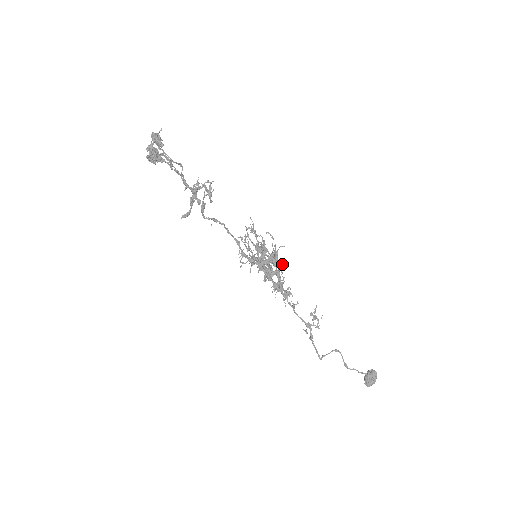
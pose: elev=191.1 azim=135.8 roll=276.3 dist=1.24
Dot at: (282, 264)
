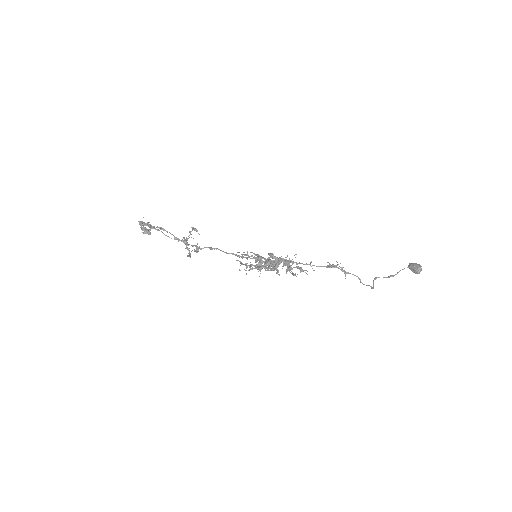
Dot at: occluded
